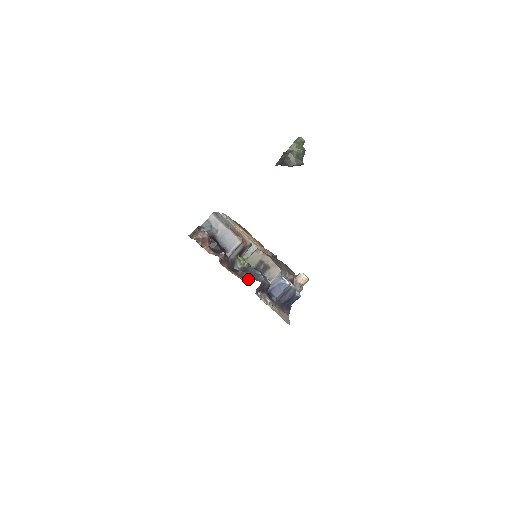
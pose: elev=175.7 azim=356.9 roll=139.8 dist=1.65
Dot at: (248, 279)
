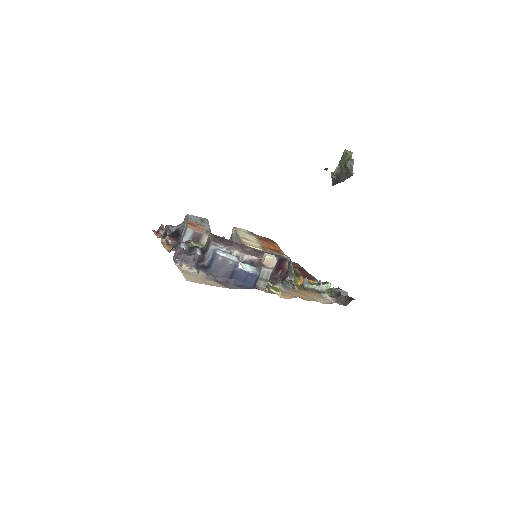
Dot at: occluded
